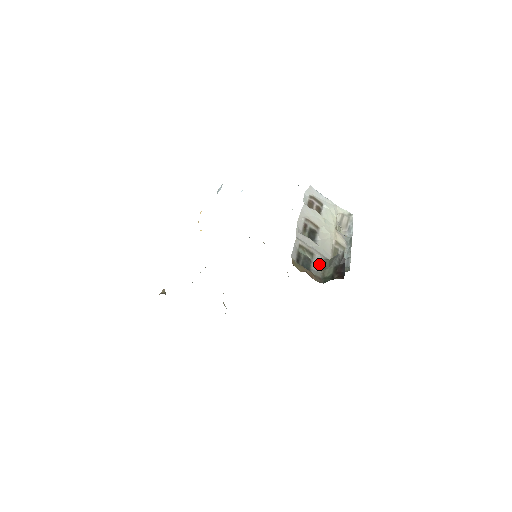
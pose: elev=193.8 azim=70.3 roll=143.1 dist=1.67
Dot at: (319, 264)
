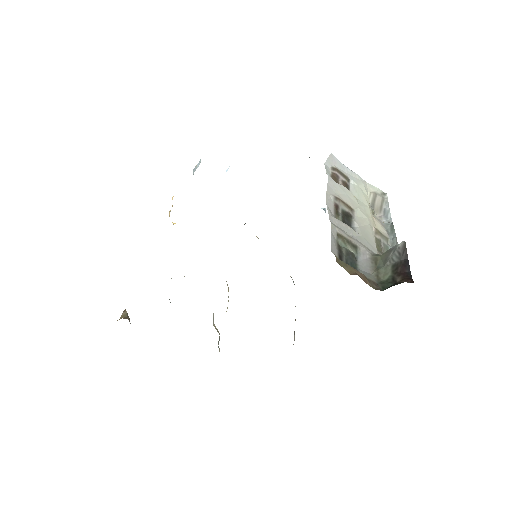
Dot at: (367, 262)
